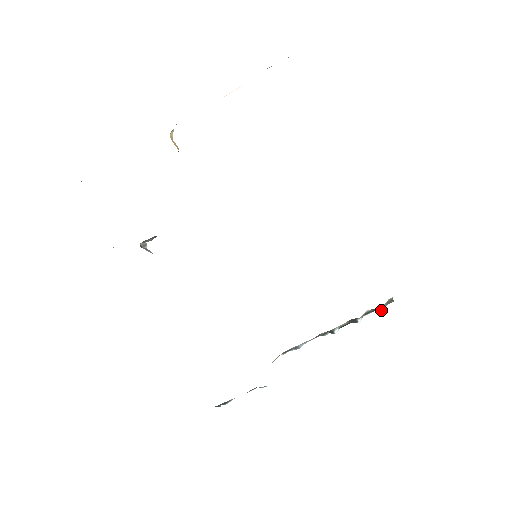
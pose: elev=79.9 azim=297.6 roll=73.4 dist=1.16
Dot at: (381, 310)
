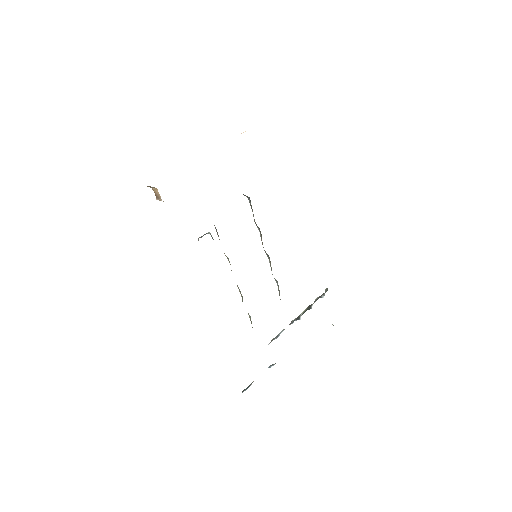
Dot at: (322, 297)
